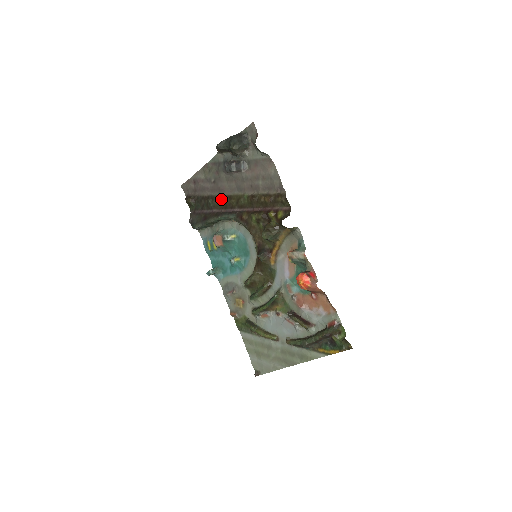
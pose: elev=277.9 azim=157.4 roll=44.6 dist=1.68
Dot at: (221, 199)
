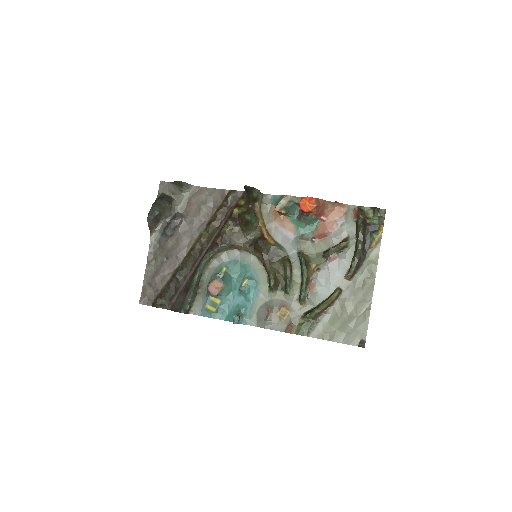
Dot at: (186, 261)
